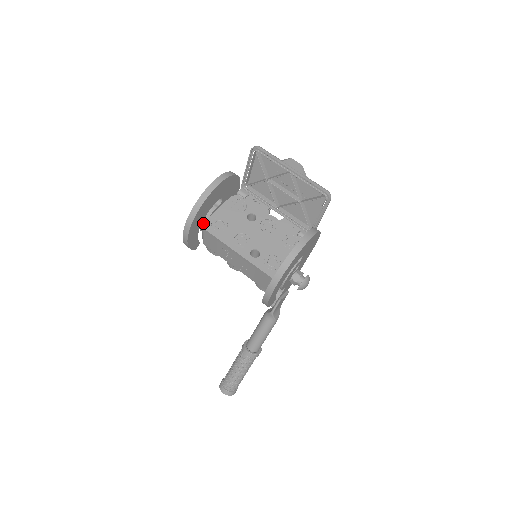
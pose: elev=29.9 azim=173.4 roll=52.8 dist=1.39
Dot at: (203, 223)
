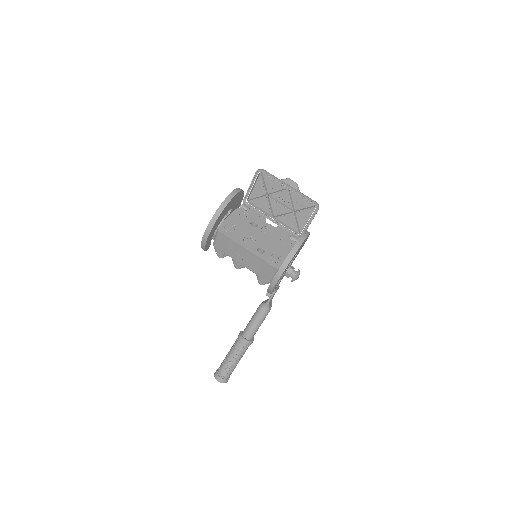
Dot at: (218, 227)
